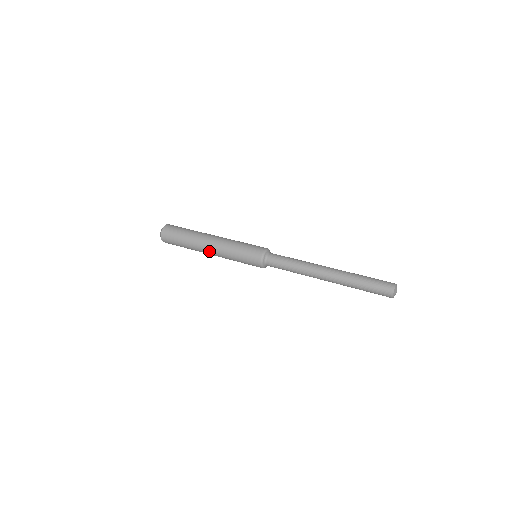
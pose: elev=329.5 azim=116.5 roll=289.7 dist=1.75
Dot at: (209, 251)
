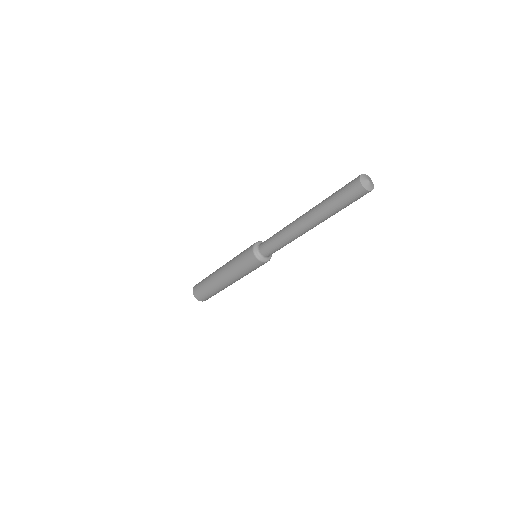
Dot at: (220, 271)
